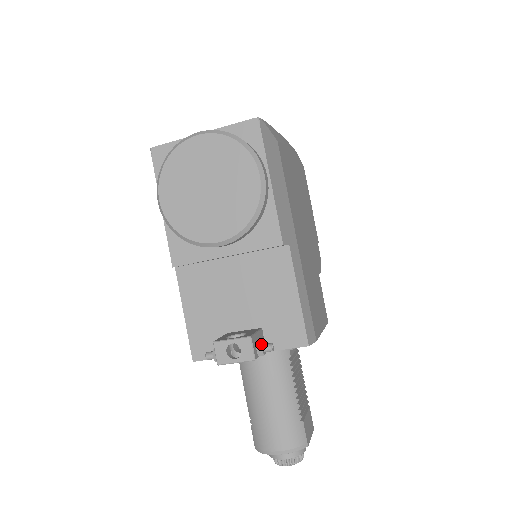
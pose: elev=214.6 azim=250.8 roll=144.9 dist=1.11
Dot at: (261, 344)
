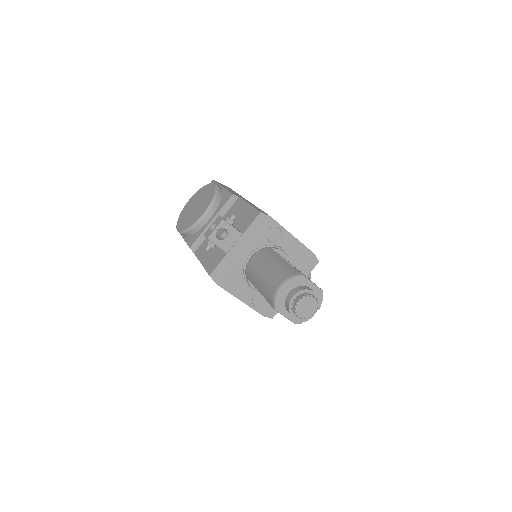
Dot at: (228, 218)
